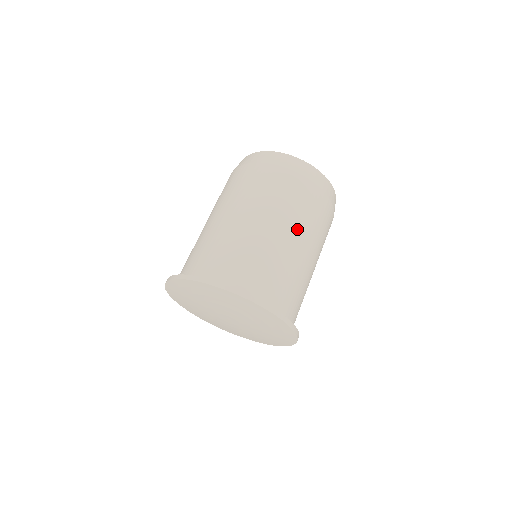
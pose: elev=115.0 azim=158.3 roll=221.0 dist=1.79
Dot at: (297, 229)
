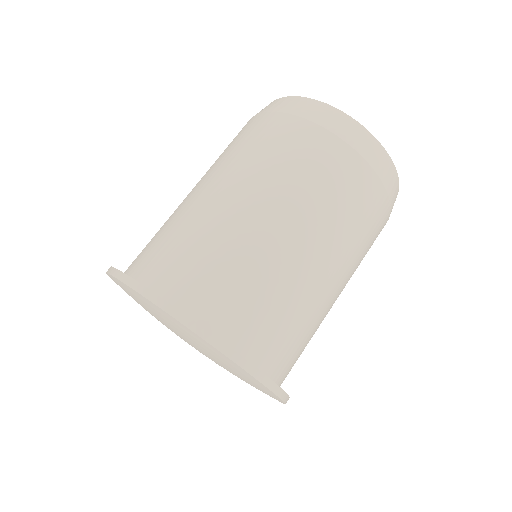
Dot at: (320, 232)
